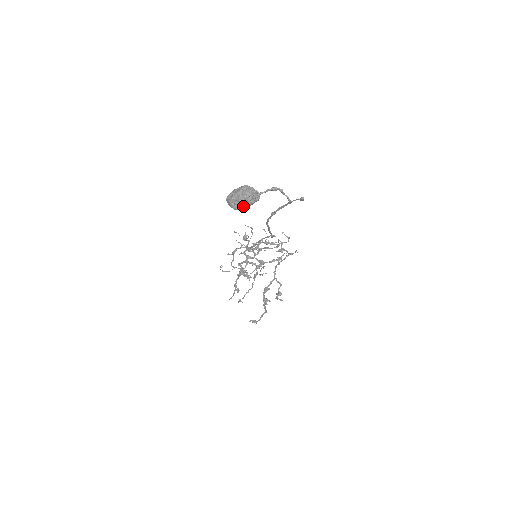
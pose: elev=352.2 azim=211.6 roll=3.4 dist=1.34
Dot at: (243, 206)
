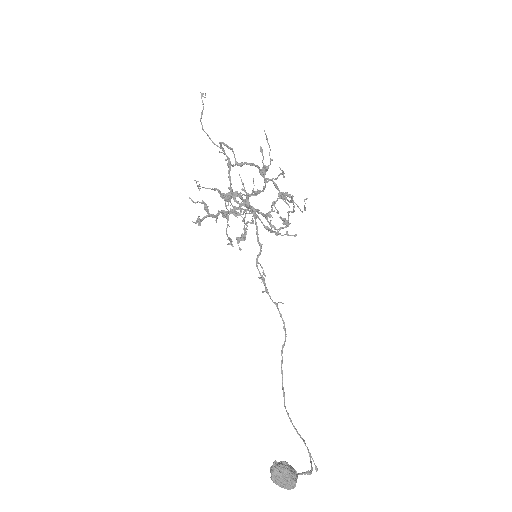
Dot at: occluded
